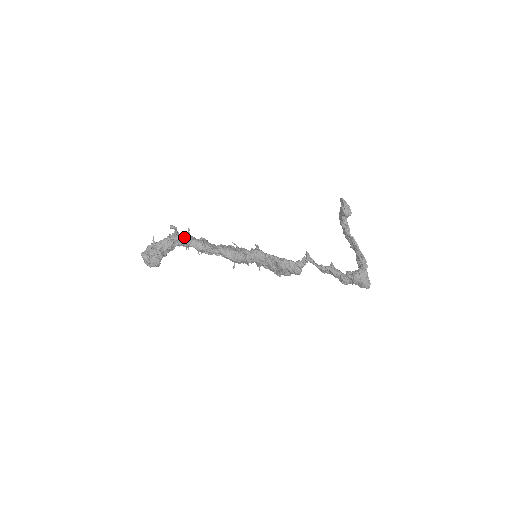
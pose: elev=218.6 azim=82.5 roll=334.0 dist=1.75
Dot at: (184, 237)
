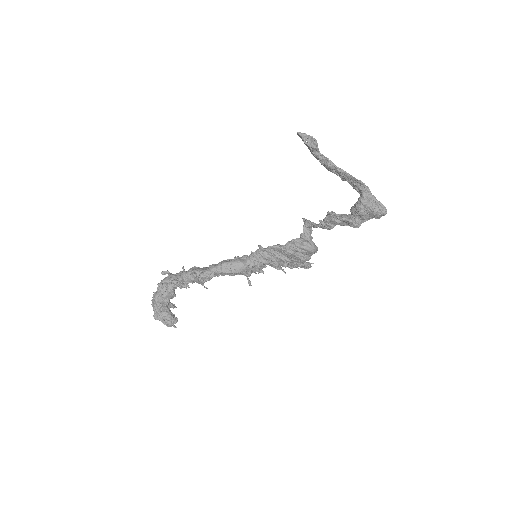
Dot at: (172, 275)
